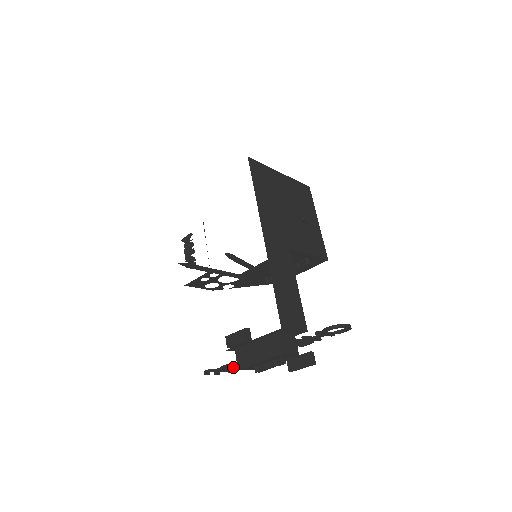
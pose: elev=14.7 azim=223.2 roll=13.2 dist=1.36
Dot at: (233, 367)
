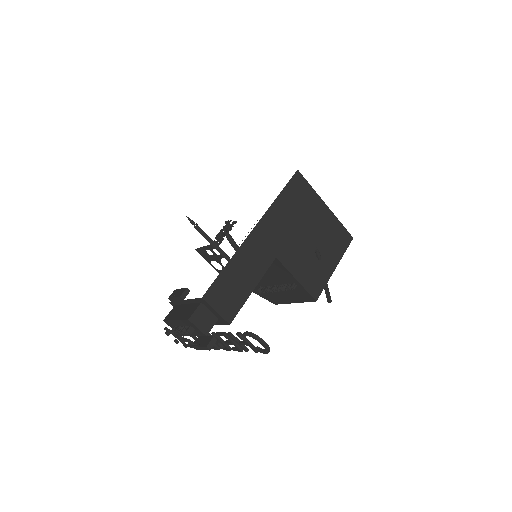
Dot at: (185, 339)
